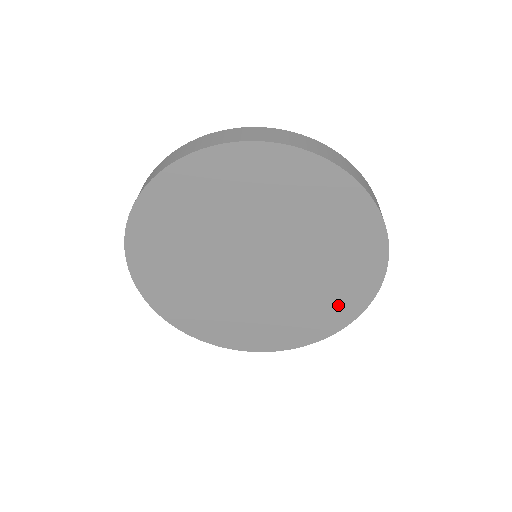
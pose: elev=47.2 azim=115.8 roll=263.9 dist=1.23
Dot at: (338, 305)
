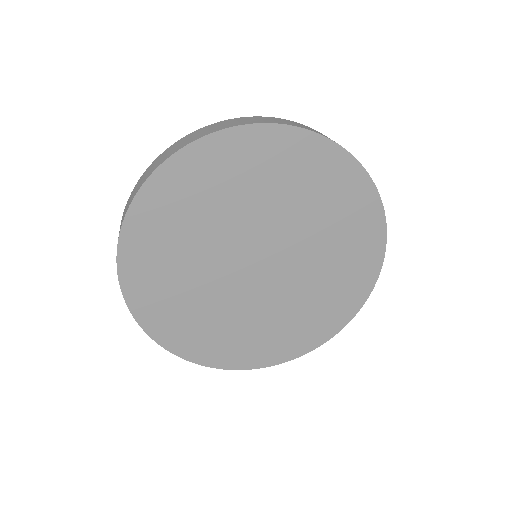
Dot at: (356, 220)
